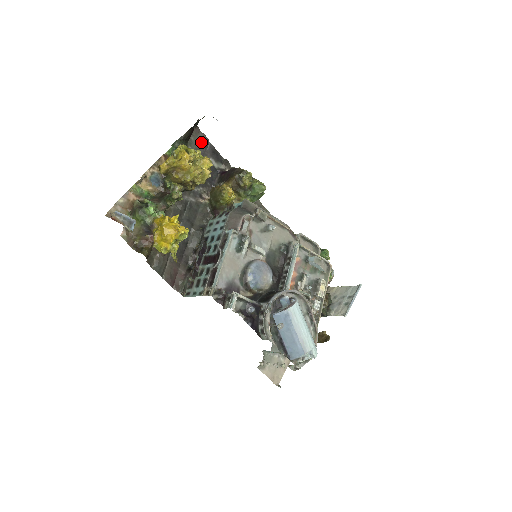
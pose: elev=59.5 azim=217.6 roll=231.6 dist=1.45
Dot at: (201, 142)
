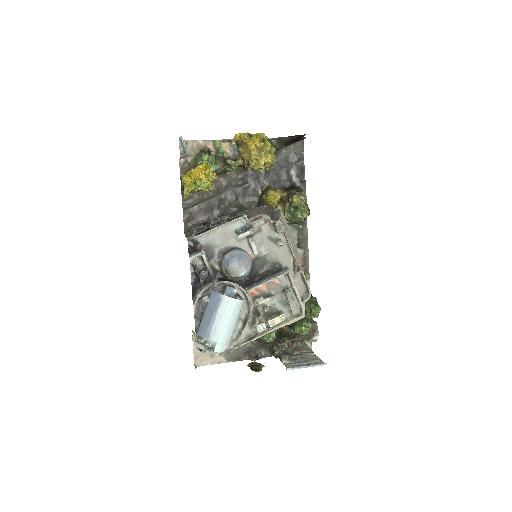
Dot at: (297, 155)
